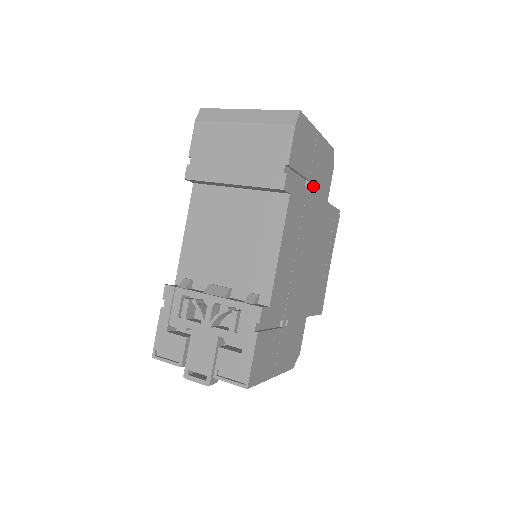
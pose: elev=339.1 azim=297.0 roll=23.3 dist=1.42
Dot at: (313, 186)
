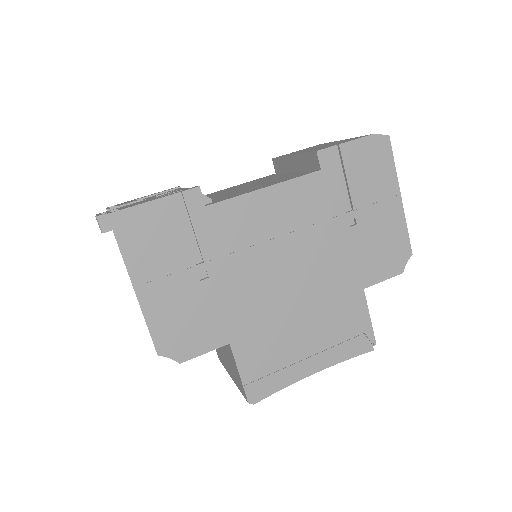
Dot at: (355, 228)
